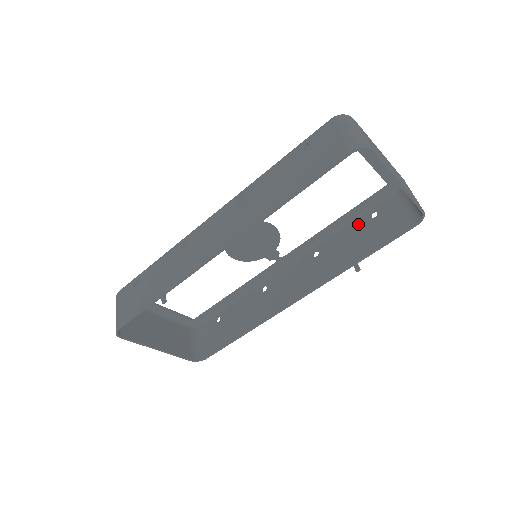
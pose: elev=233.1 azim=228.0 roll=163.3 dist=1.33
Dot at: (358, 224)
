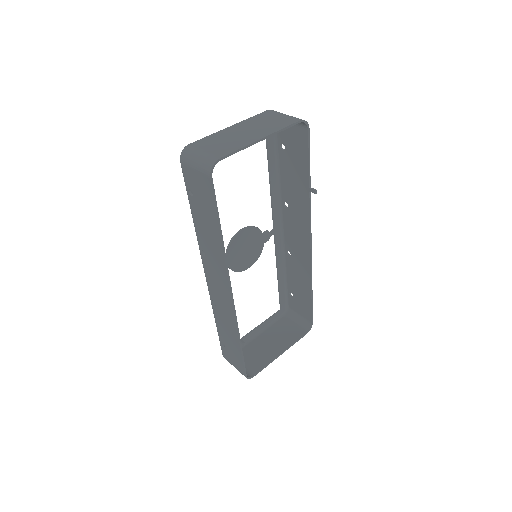
Dot at: (282, 163)
